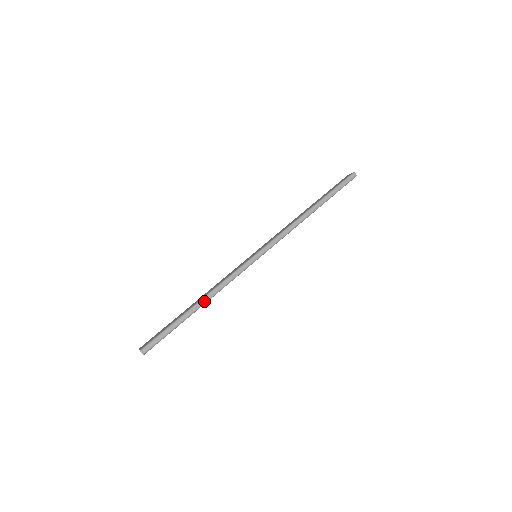
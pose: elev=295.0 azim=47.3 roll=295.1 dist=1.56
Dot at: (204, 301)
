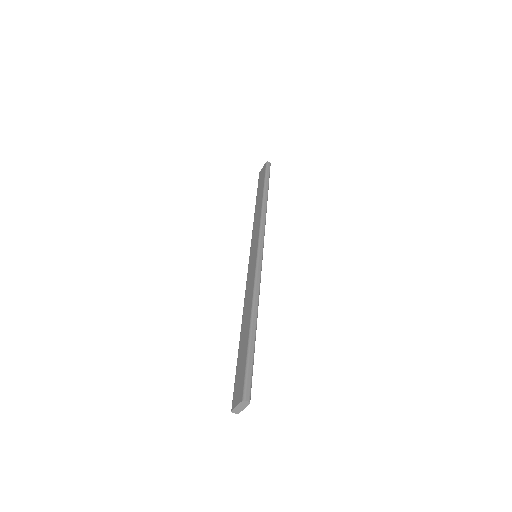
Dot at: (255, 312)
